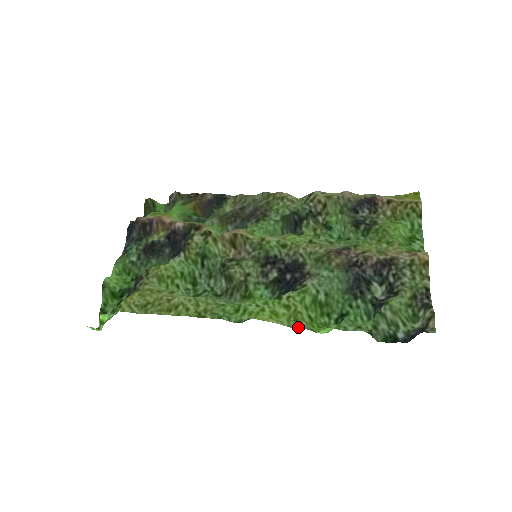
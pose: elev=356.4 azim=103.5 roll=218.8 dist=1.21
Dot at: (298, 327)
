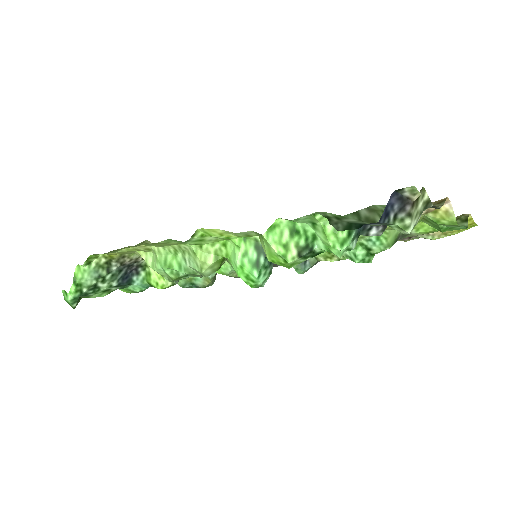
Dot at: (244, 232)
